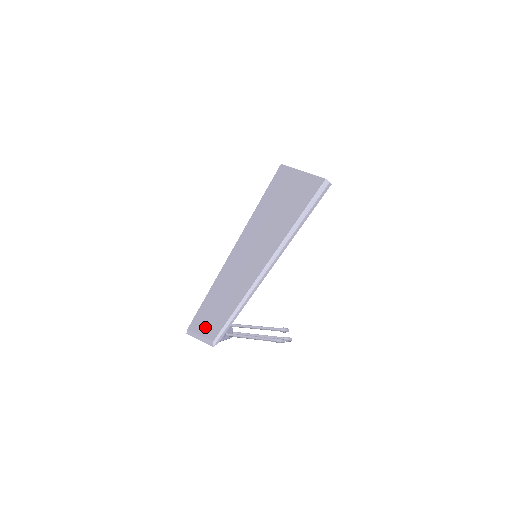
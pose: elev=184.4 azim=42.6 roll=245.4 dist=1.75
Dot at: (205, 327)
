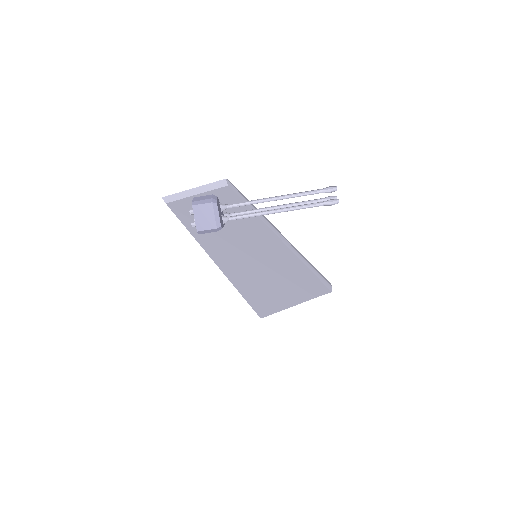
Dot at: occluded
